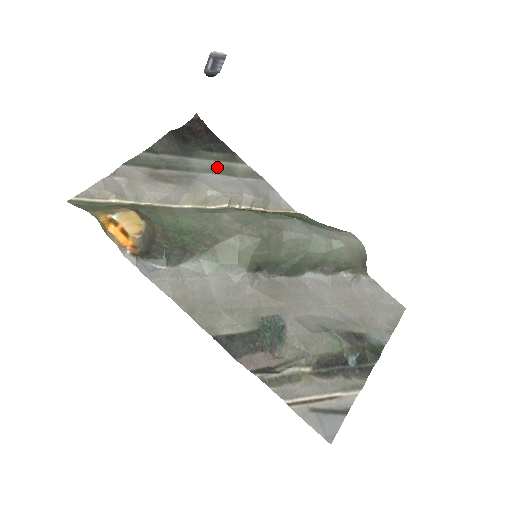
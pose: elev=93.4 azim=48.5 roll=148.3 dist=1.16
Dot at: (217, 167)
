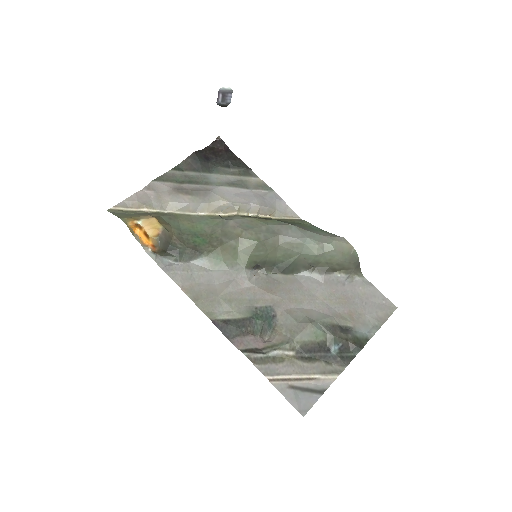
Dot at: (232, 181)
